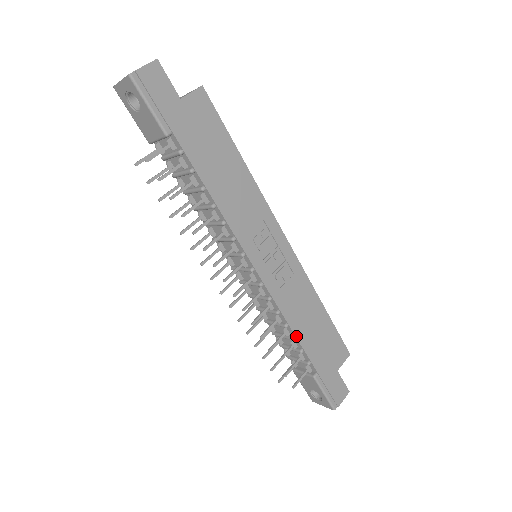
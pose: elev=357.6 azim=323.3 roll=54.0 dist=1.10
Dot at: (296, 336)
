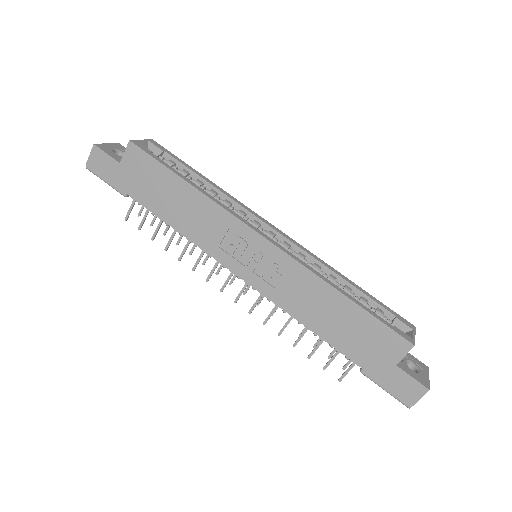
Dot at: (314, 332)
